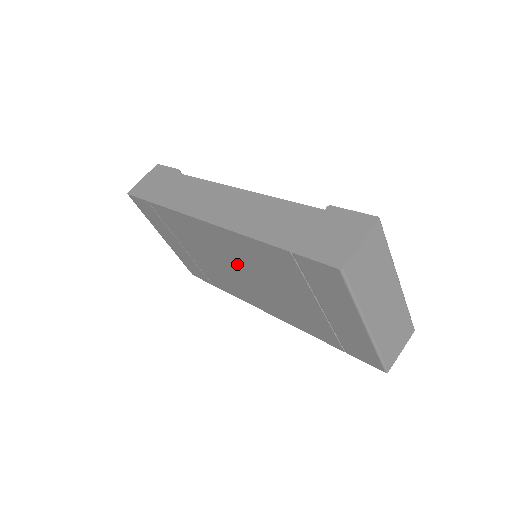
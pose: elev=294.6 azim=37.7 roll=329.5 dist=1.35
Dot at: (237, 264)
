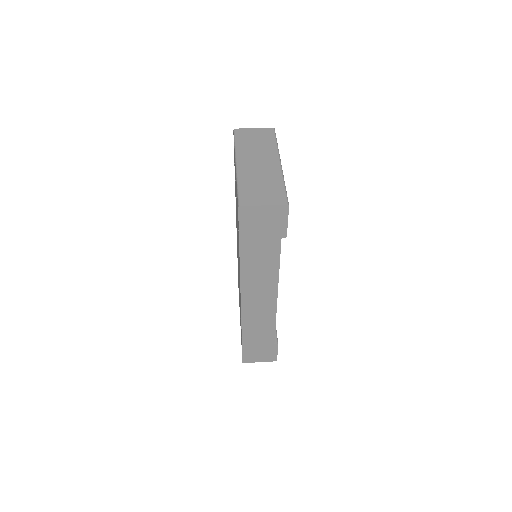
Dot at: occluded
